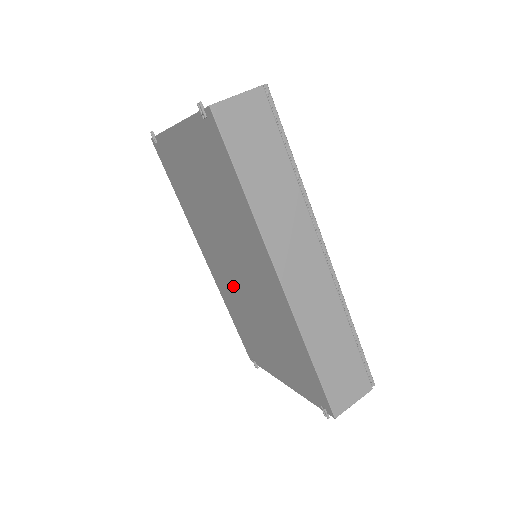
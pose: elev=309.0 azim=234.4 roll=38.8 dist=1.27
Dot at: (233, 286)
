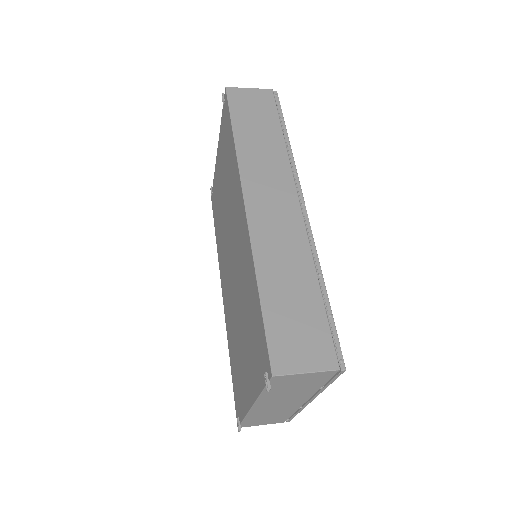
Dot at: (231, 295)
